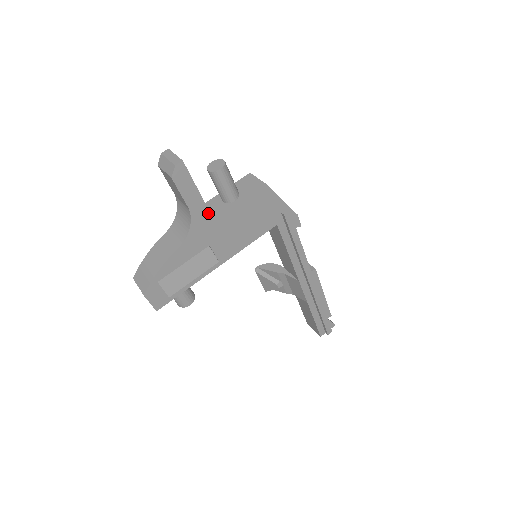
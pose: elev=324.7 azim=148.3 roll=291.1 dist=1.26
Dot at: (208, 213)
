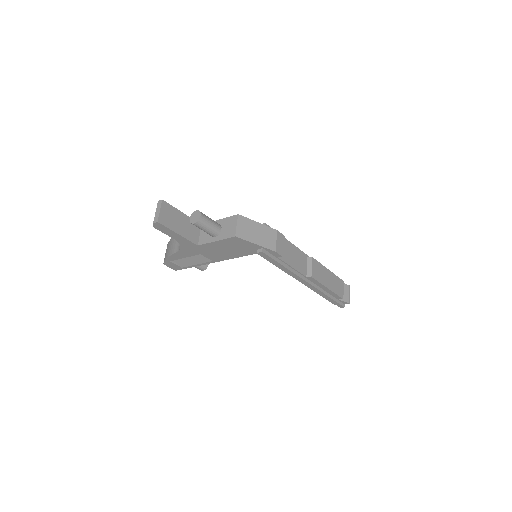
Dot at: (191, 242)
